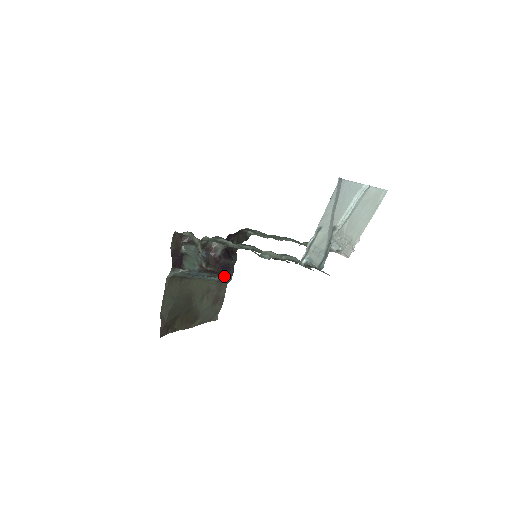
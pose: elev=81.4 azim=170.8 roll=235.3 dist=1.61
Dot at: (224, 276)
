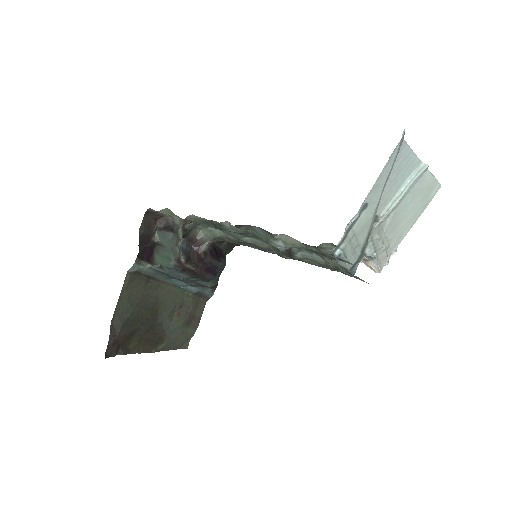
Dot at: (206, 285)
